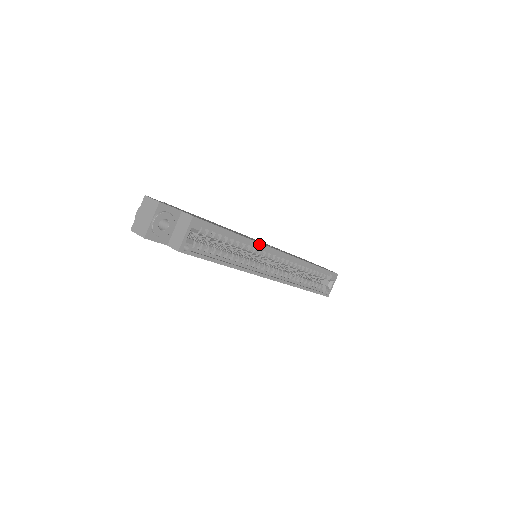
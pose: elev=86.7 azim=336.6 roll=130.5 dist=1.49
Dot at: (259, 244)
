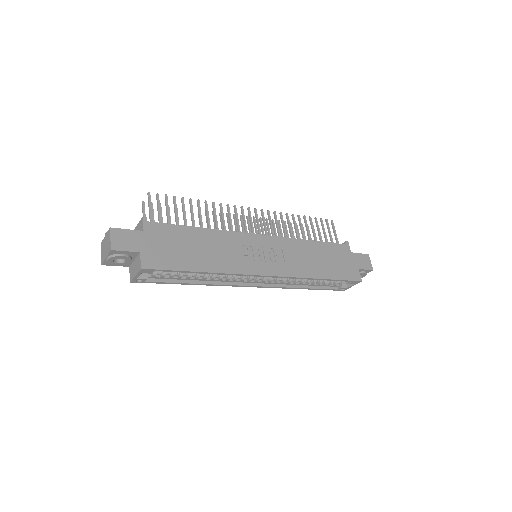
Dot at: (235, 274)
